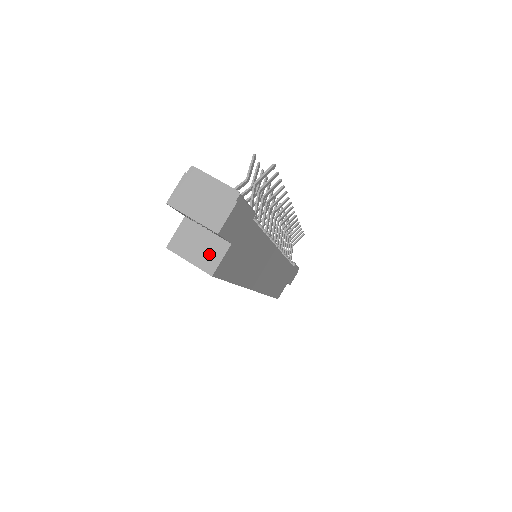
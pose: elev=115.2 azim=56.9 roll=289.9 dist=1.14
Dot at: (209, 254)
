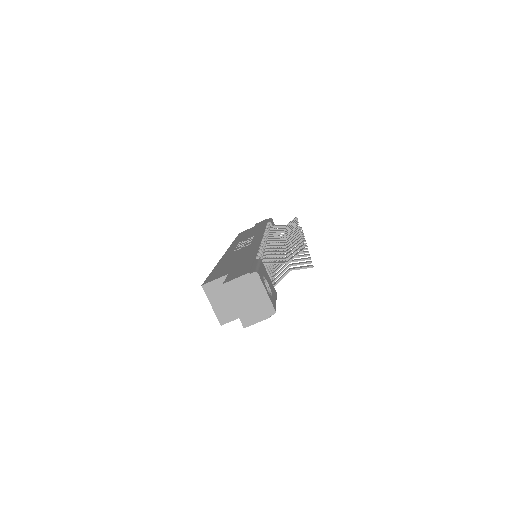
Dot at: (228, 311)
